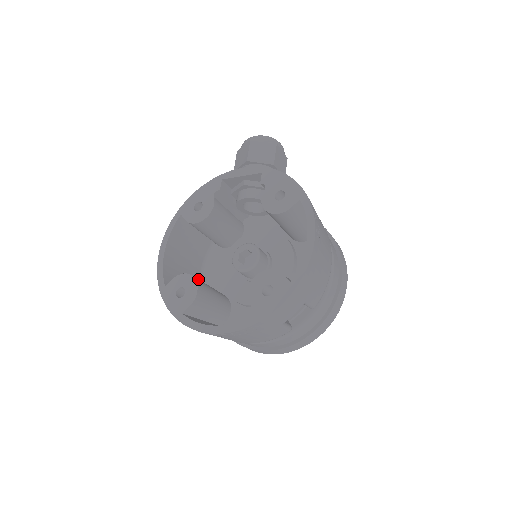
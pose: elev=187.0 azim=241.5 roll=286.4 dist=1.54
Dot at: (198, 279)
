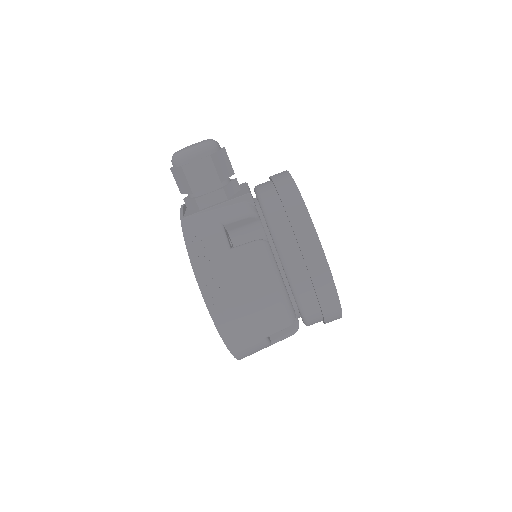
Dot at: occluded
